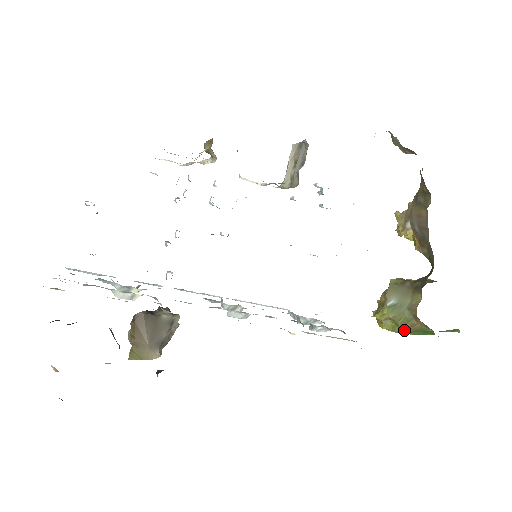
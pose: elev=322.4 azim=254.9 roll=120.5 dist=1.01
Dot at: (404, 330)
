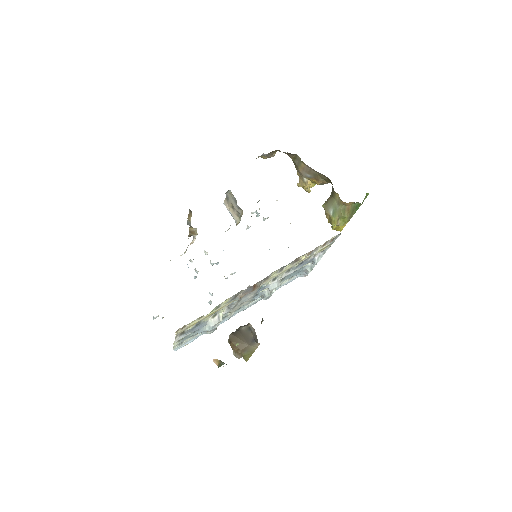
Dot at: (348, 216)
